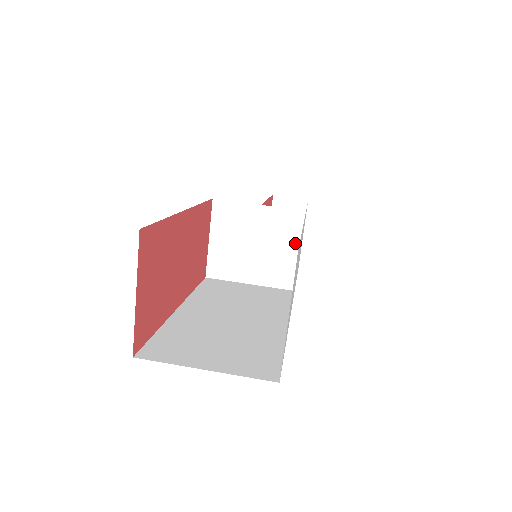
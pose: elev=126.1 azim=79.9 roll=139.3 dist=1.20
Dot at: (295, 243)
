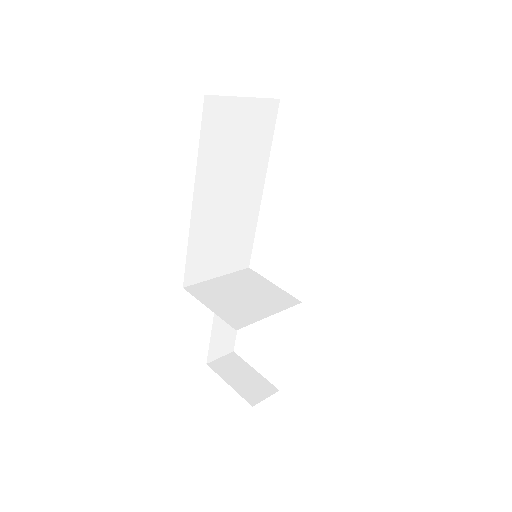
Dot at: (265, 282)
